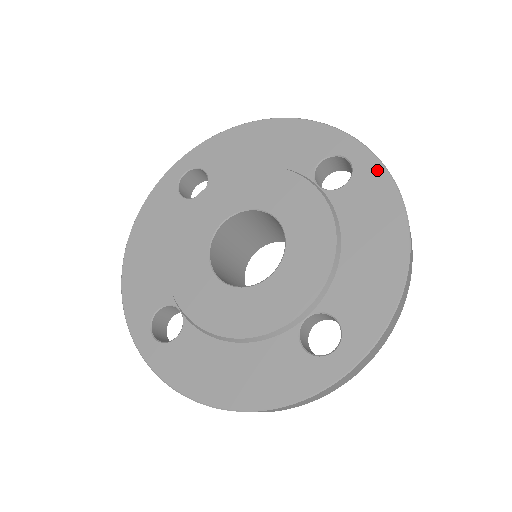
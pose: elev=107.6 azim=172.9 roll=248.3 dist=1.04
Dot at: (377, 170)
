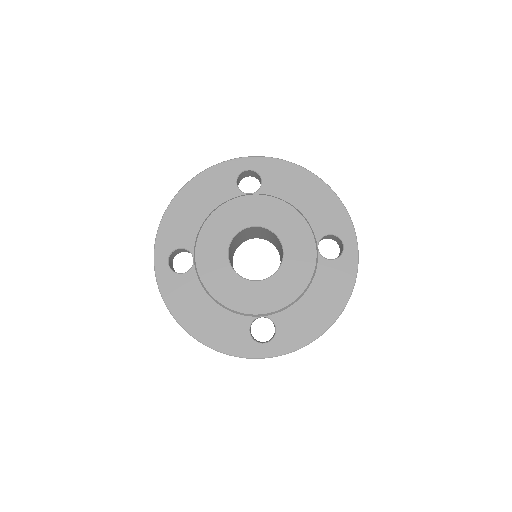
Dot at: (267, 162)
